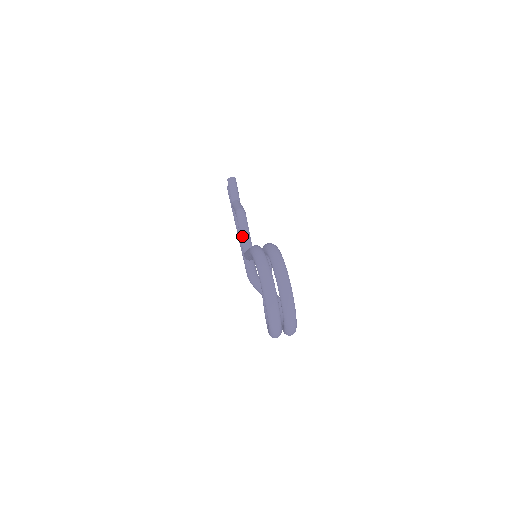
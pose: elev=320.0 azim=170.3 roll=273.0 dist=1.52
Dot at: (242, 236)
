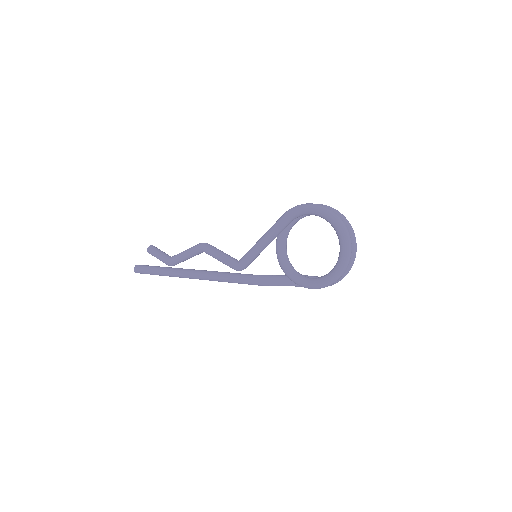
Dot at: (224, 255)
